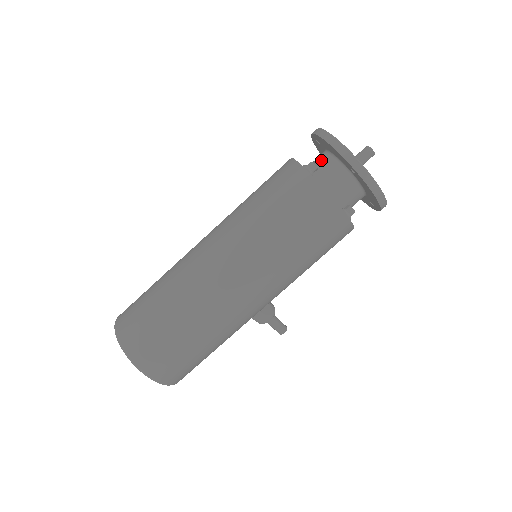
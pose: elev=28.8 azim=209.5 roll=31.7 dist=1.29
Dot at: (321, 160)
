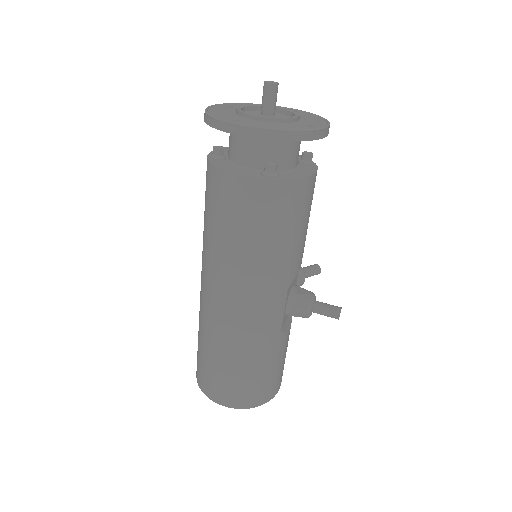
Dot at: occluded
